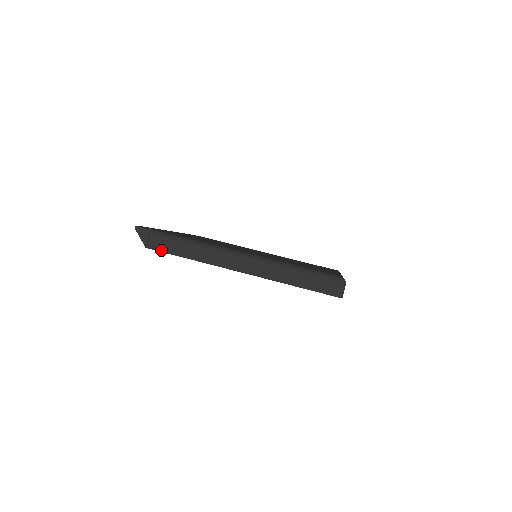
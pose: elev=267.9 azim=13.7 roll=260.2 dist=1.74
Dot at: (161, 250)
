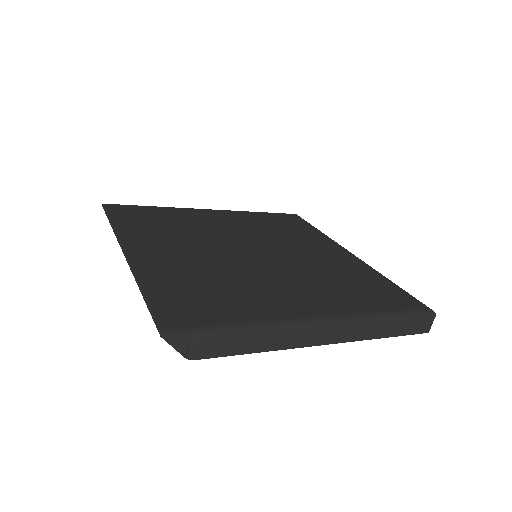
Dot at: (216, 355)
